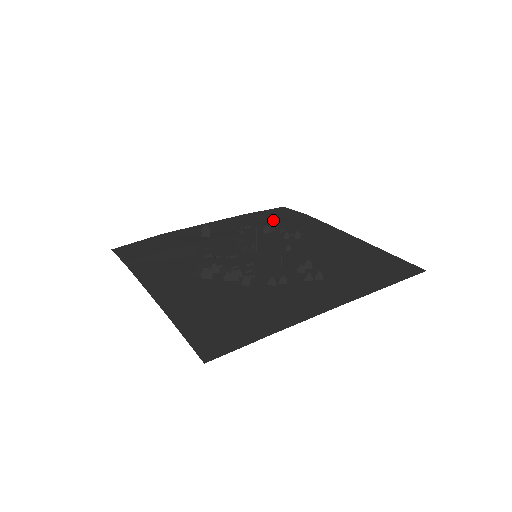
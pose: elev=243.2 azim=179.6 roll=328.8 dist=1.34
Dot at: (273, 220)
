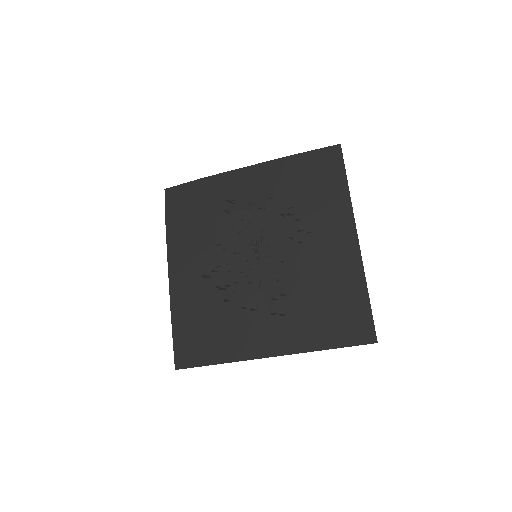
Dot at: (305, 186)
